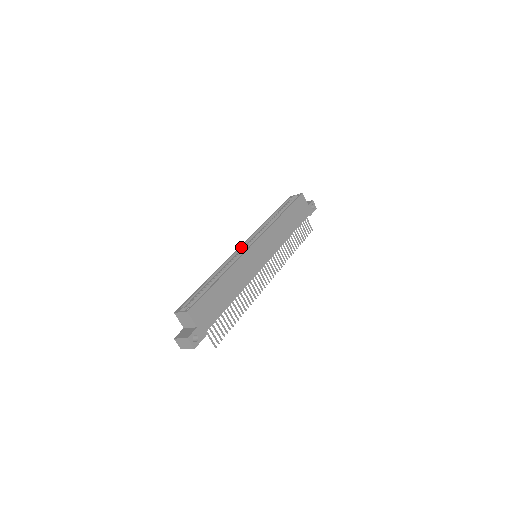
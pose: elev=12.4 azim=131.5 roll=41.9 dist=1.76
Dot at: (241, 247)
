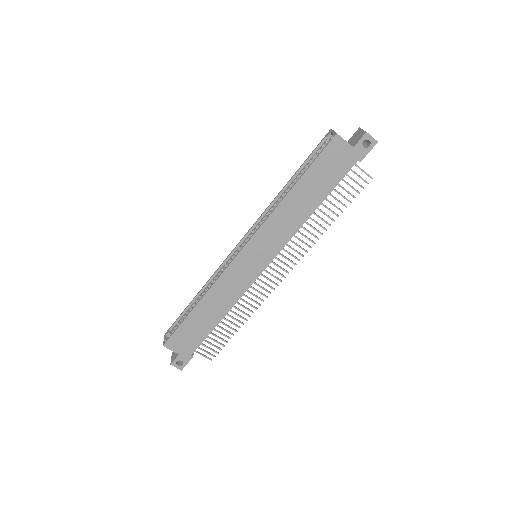
Dot at: (237, 246)
